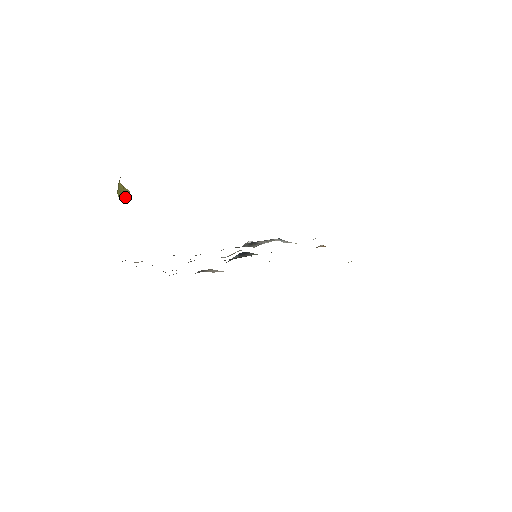
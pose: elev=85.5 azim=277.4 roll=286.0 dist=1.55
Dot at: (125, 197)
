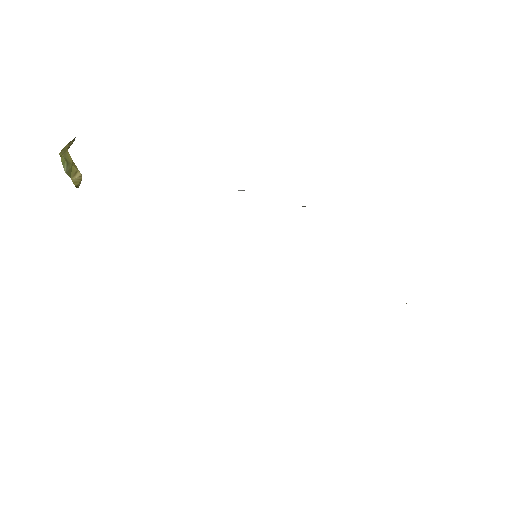
Dot at: (73, 178)
